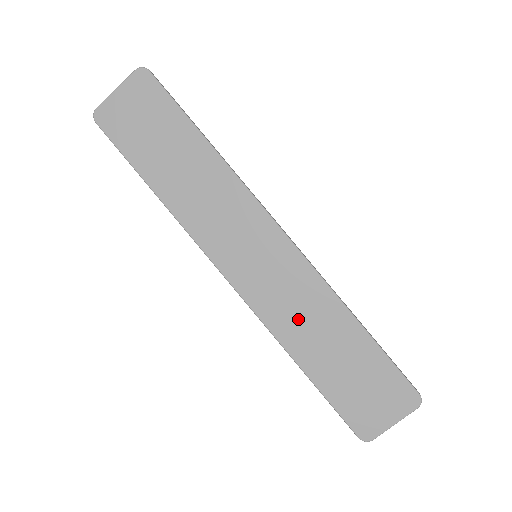
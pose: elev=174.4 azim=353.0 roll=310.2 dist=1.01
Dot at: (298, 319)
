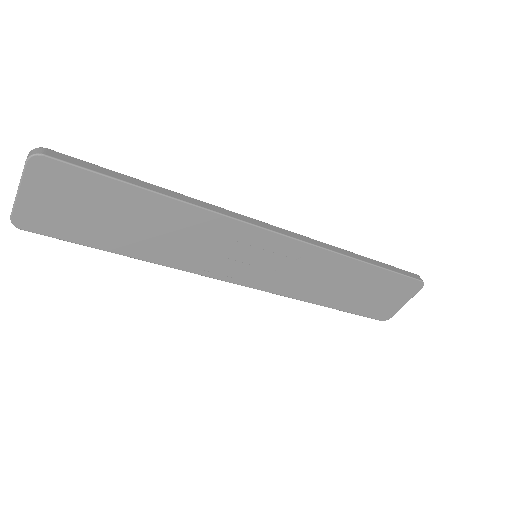
Dot at: (312, 282)
